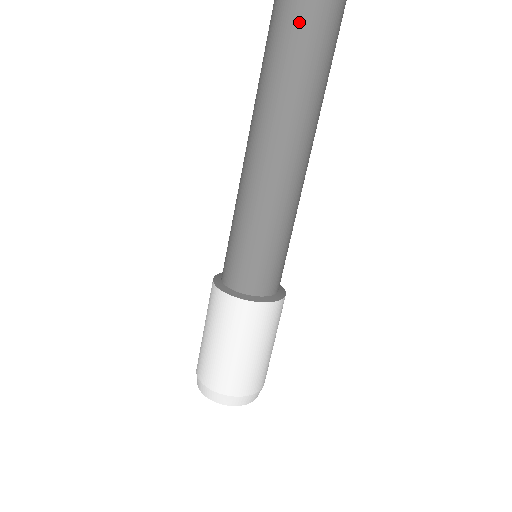
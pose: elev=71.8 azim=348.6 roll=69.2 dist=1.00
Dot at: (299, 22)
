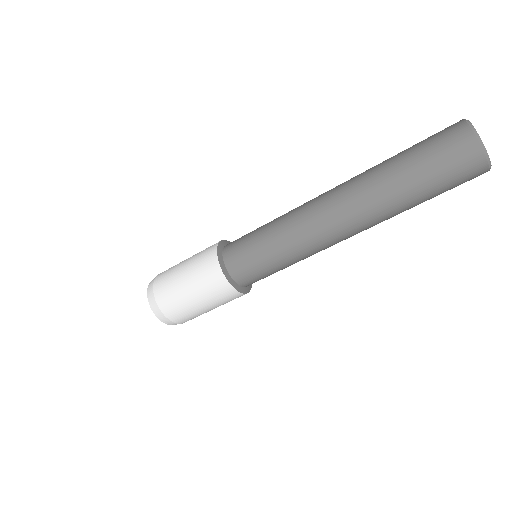
Dot at: (407, 163)
